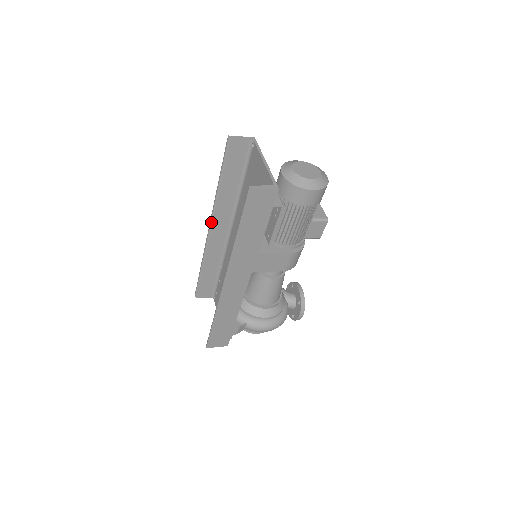
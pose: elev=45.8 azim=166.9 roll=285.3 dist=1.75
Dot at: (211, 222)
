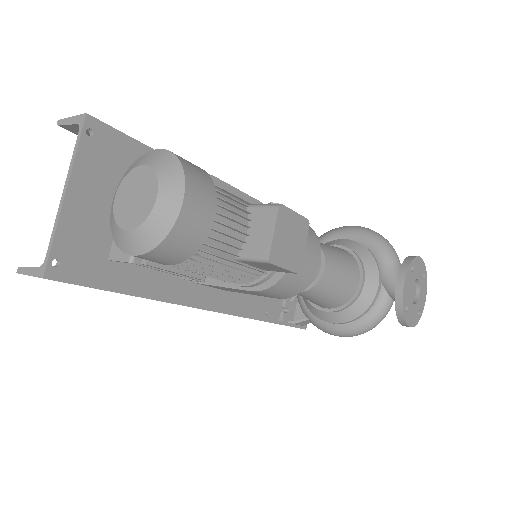
Dot at: occluded
